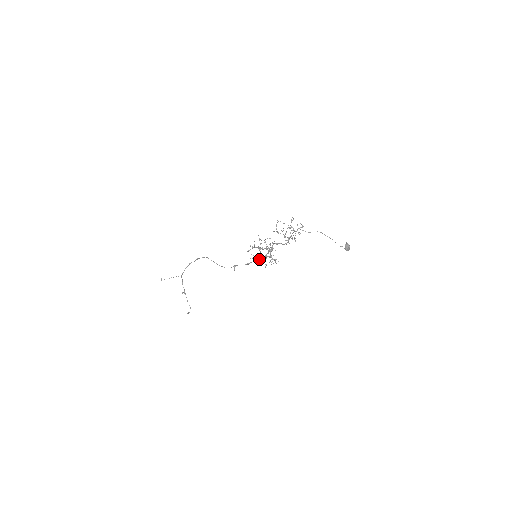
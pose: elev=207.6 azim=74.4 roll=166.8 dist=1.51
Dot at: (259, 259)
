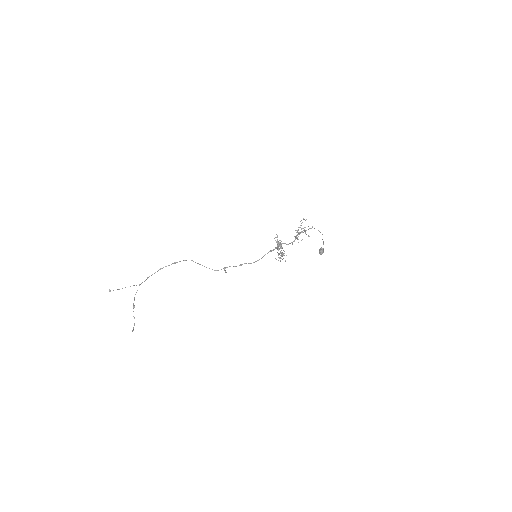
Dot at: (284, 253)
